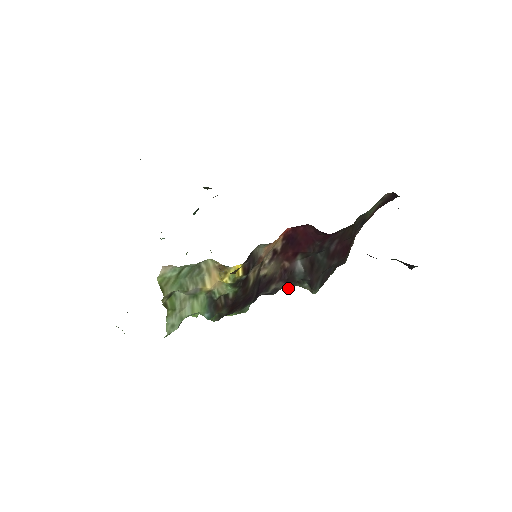
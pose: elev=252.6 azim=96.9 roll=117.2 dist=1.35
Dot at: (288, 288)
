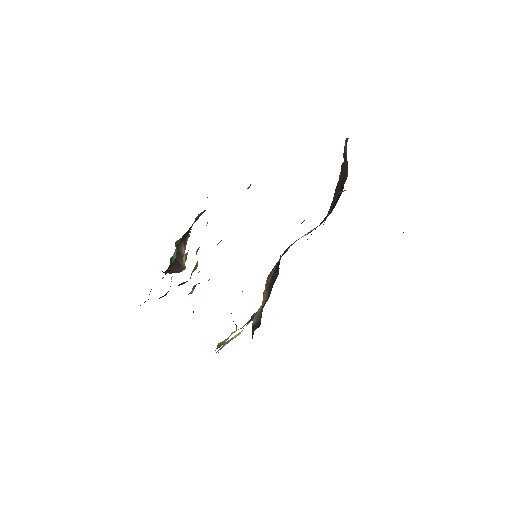
Dot at: occluded
